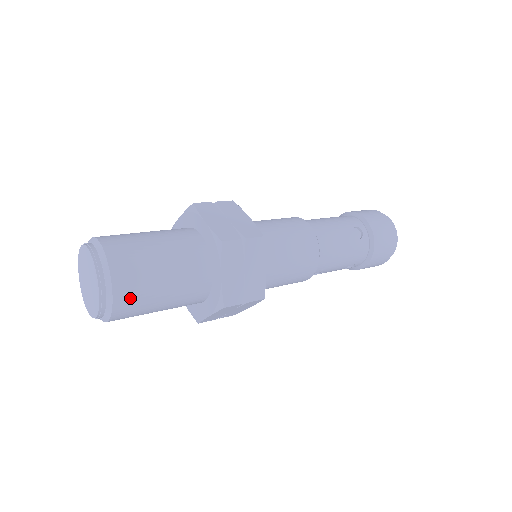
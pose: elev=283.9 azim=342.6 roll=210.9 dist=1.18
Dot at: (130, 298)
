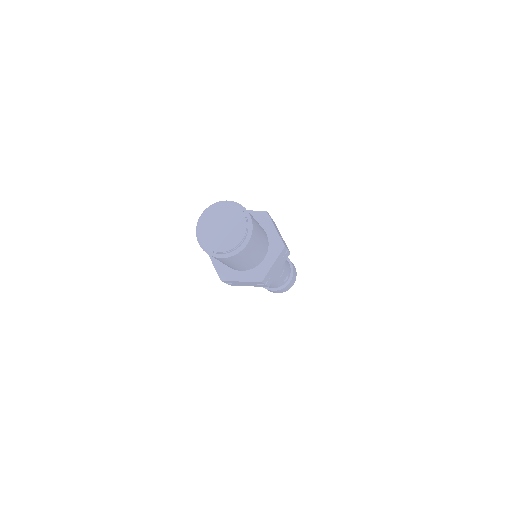
Dot at: (255, 225)
